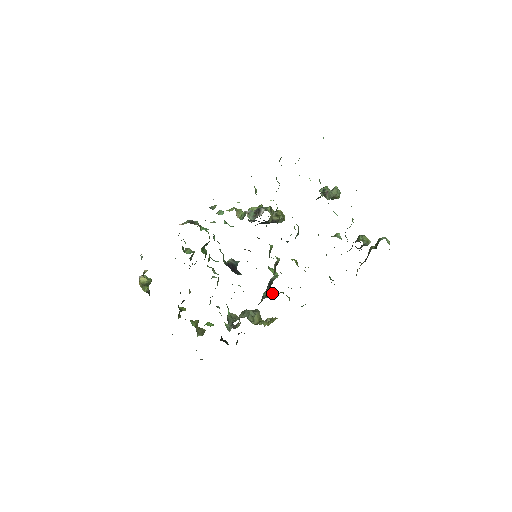
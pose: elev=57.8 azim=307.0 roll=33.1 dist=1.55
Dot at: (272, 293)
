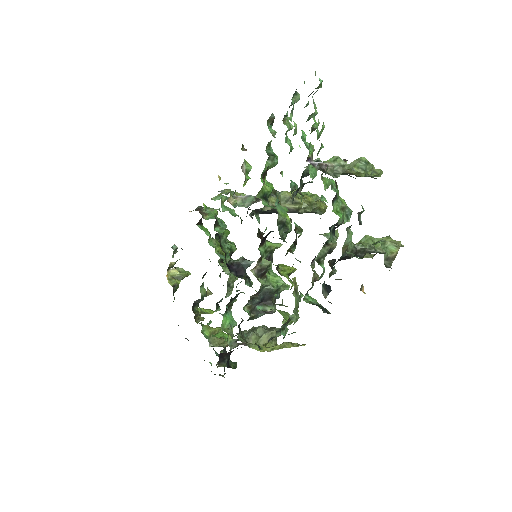
Dot at: (274, 309)
